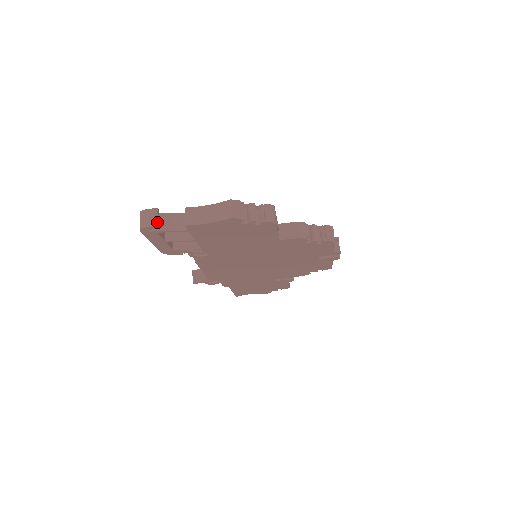
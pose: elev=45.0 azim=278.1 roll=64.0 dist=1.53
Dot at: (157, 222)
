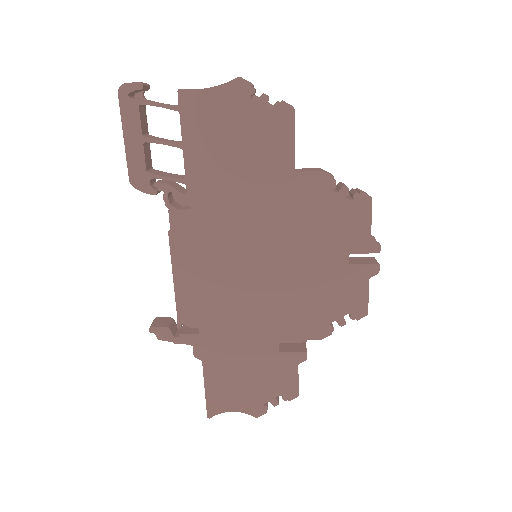
Dot at: (144, 84)
